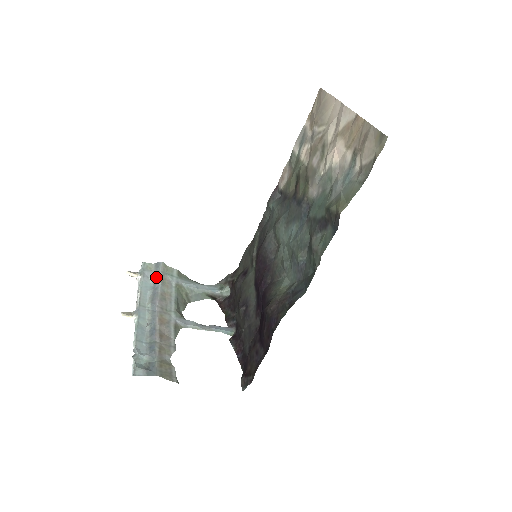
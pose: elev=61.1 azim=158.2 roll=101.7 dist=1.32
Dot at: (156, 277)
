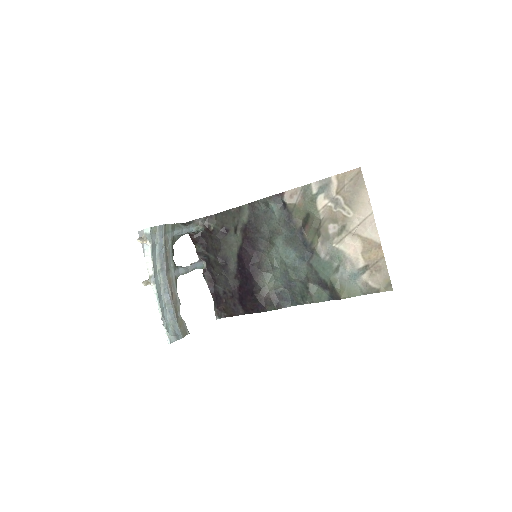
Dot at: (161, 240)
